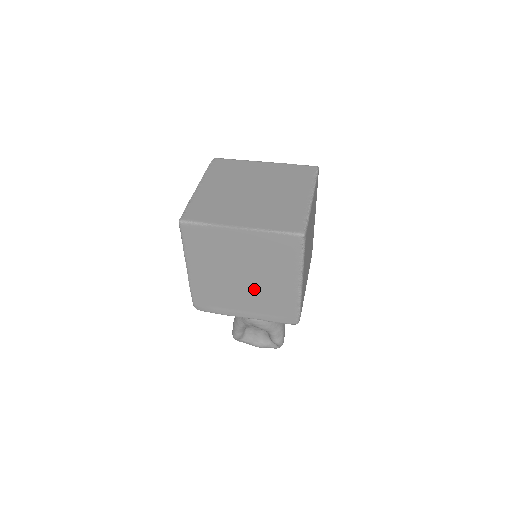
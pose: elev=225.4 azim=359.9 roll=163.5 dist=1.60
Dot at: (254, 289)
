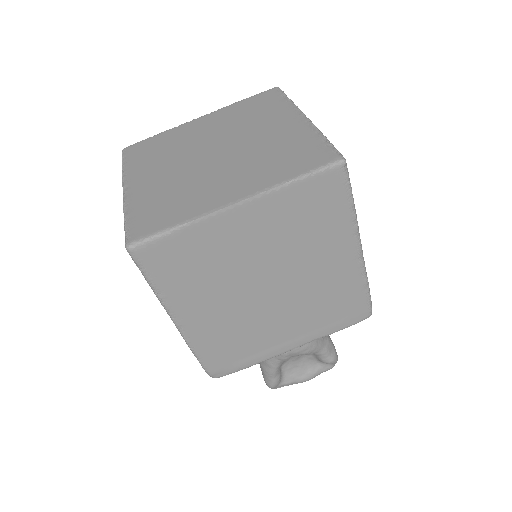
Dot at: (293, 297)
